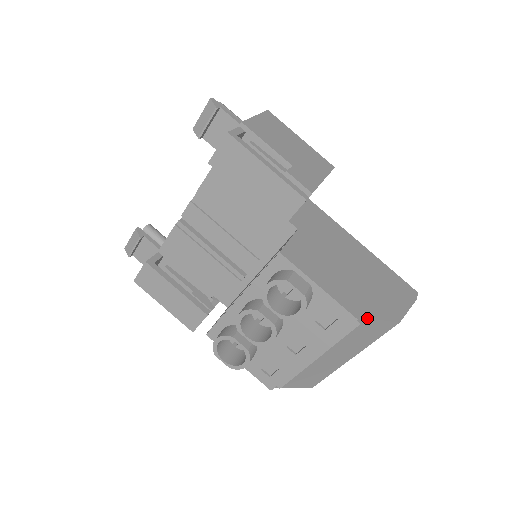
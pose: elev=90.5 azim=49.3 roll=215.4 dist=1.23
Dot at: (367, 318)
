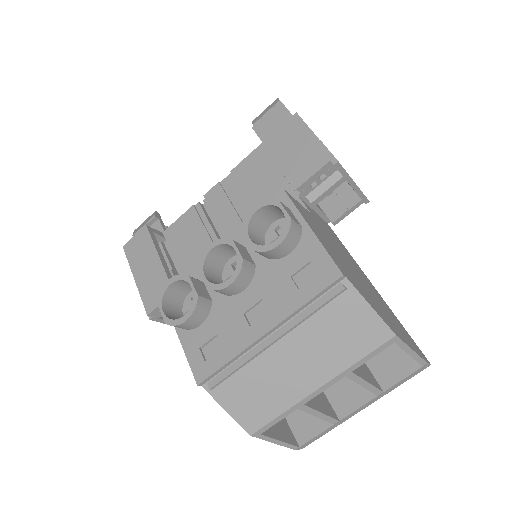
Dot at: (355, 289)
